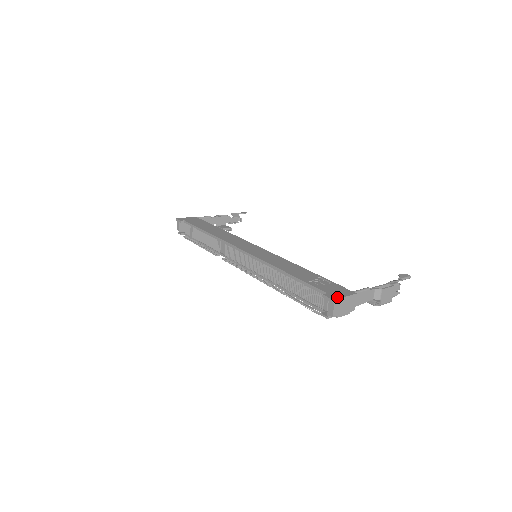
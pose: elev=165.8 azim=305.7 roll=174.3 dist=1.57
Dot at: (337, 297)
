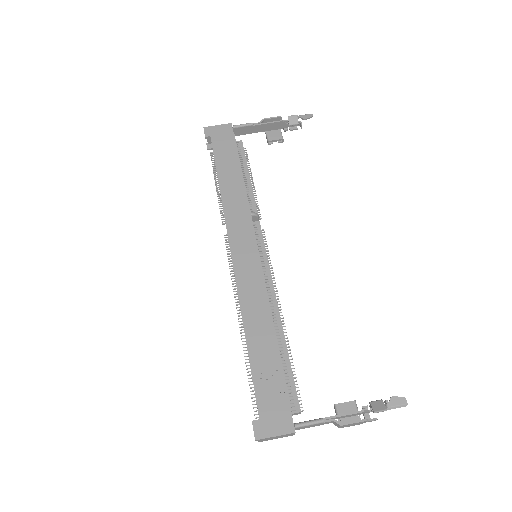
Dot at: (264, 435)
